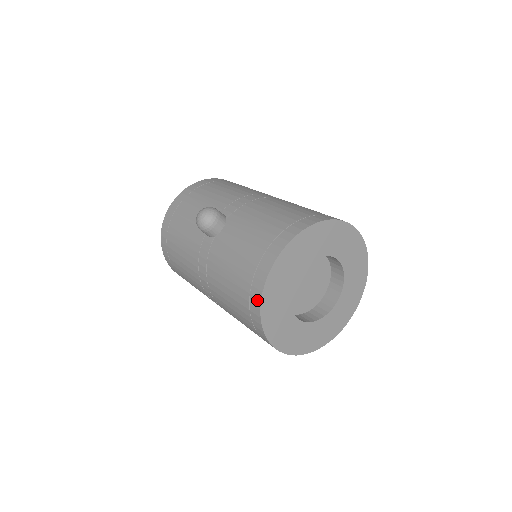
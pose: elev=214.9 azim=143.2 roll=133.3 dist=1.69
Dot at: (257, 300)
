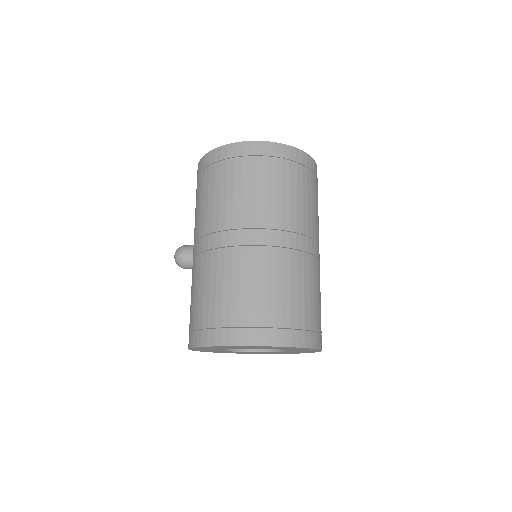
Dot at: occluded
